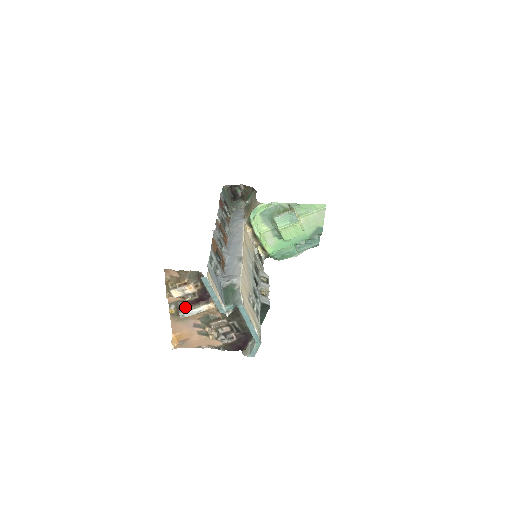
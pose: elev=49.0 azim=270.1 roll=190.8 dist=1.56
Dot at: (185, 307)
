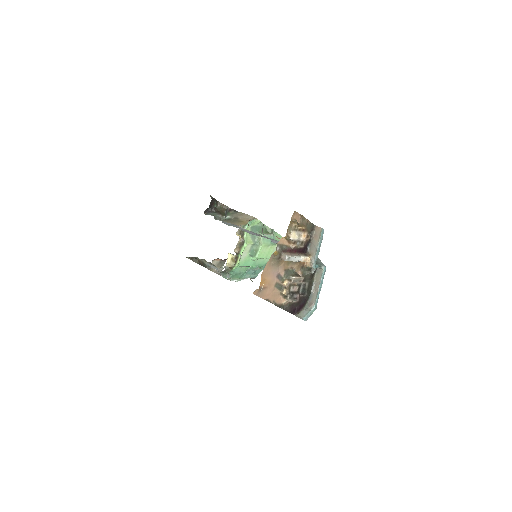
Dot at: (290, 252)
